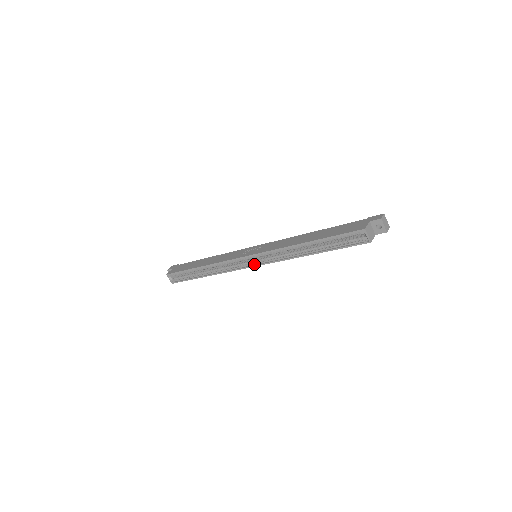
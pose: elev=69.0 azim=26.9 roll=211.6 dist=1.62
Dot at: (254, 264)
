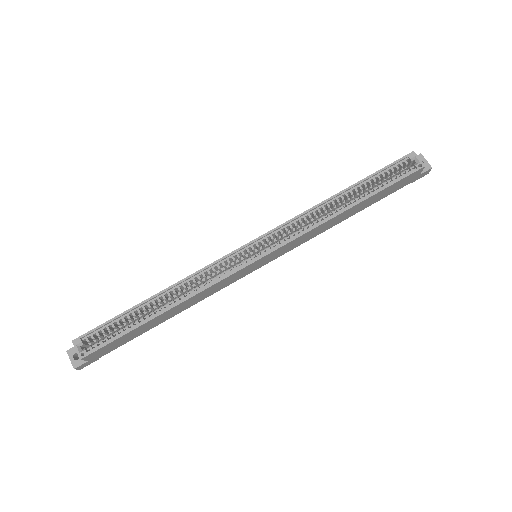
Dot at: (259, 256)
